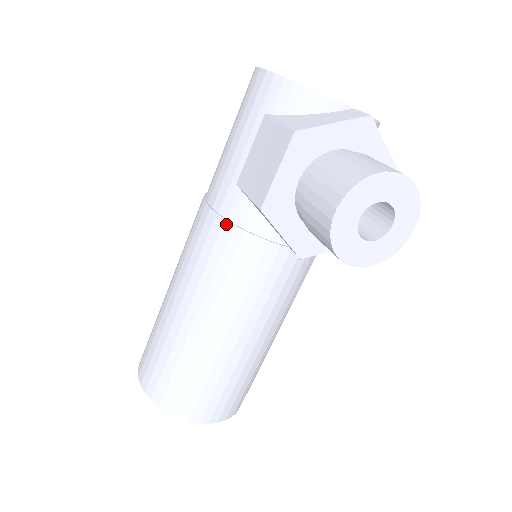
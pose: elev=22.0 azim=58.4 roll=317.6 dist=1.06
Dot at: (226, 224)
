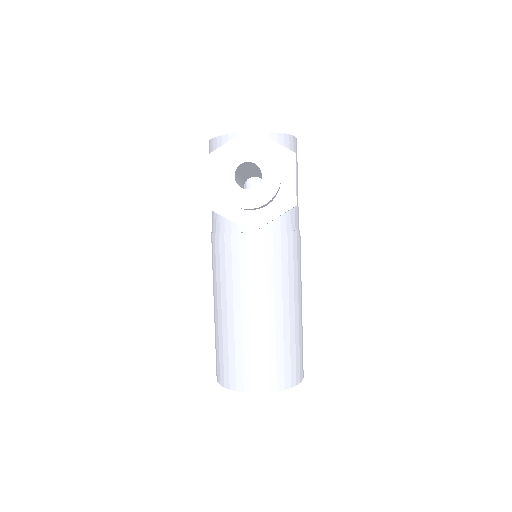
Dot at: (216, 235)
